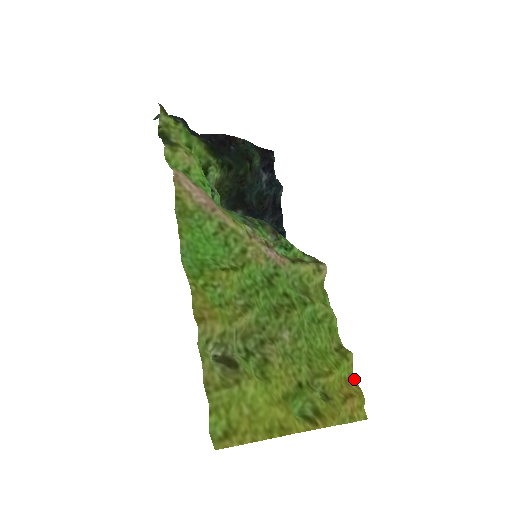
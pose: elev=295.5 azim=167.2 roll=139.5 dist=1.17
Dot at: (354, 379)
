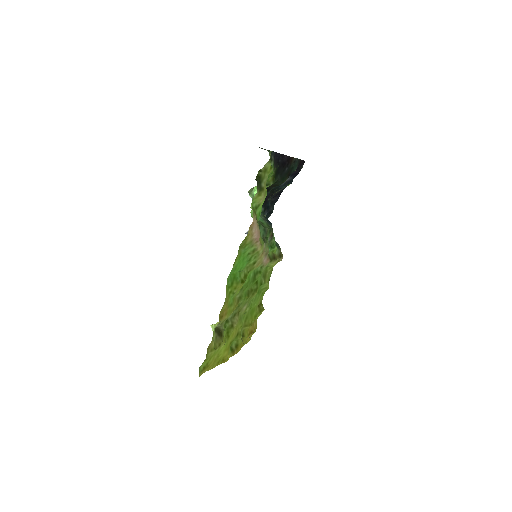
Dot at: occluded
